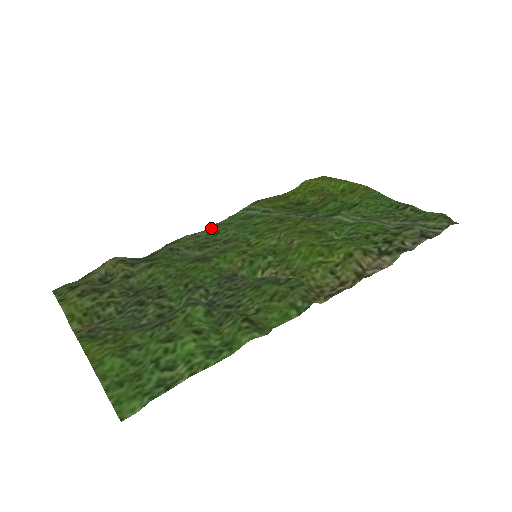
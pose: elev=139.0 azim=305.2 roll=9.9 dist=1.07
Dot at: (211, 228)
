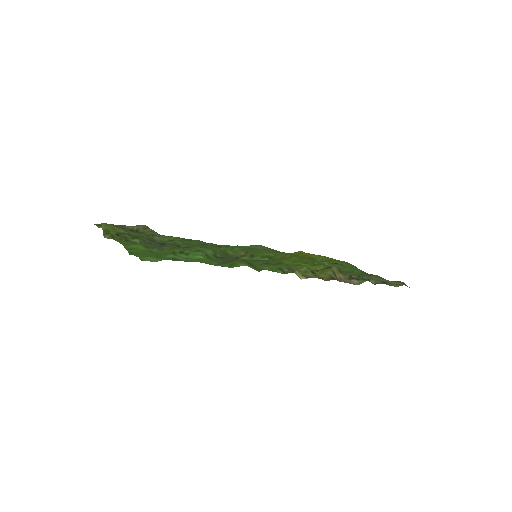
Dot at: (222, 245)
